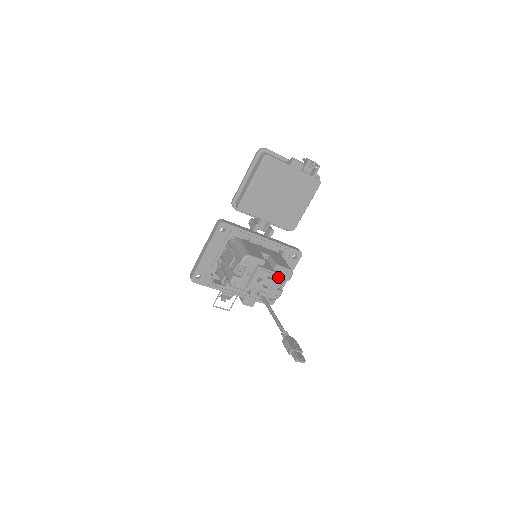
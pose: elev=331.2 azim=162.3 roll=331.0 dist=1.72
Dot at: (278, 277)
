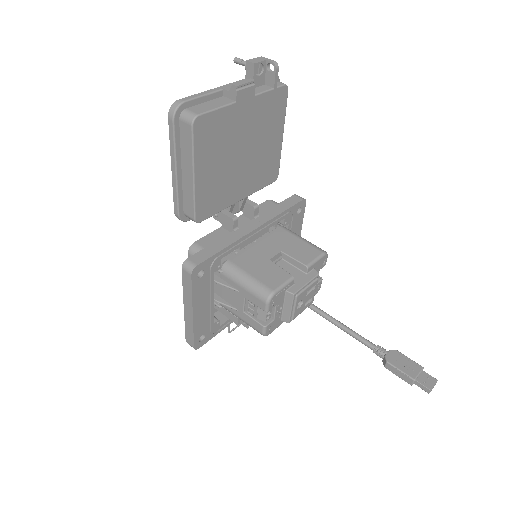
Dot at: (317, 279)
